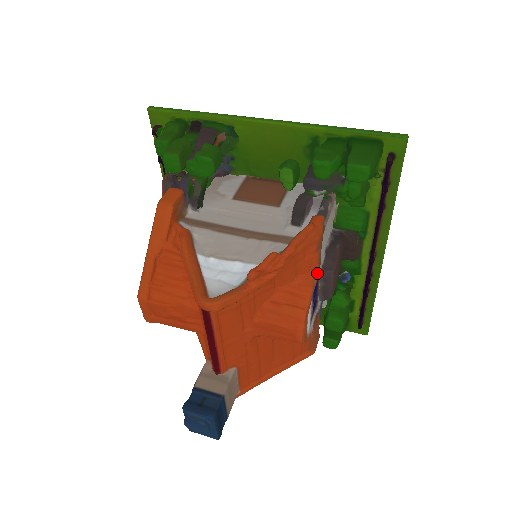
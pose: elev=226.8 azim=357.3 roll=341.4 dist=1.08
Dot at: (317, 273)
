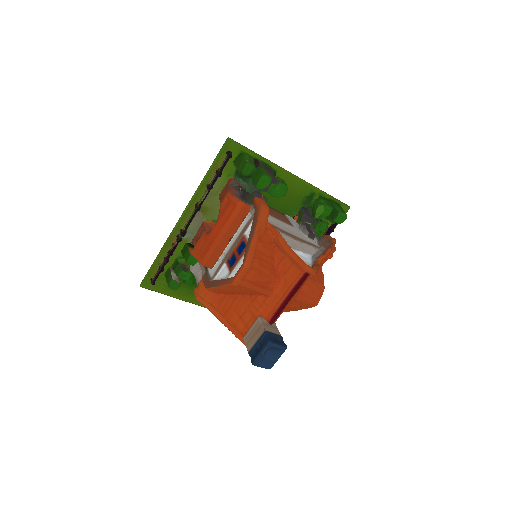
Dot at: occluded
